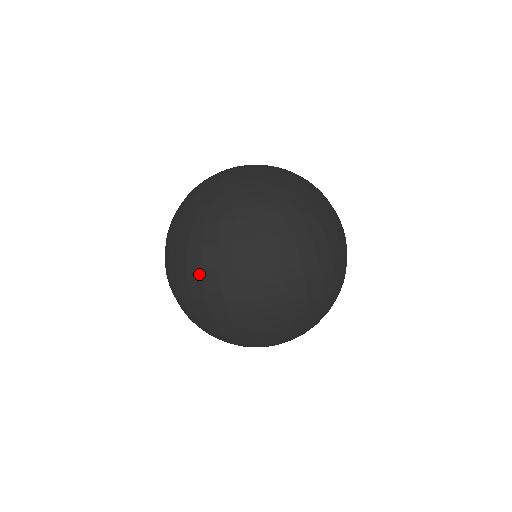
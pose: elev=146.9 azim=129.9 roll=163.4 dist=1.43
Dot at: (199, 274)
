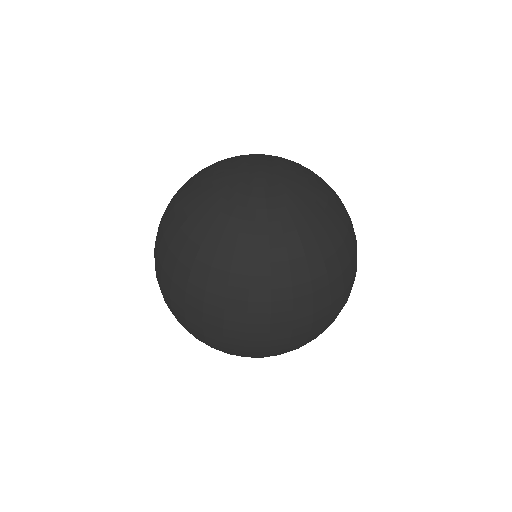
Dot at: (156, 255)
